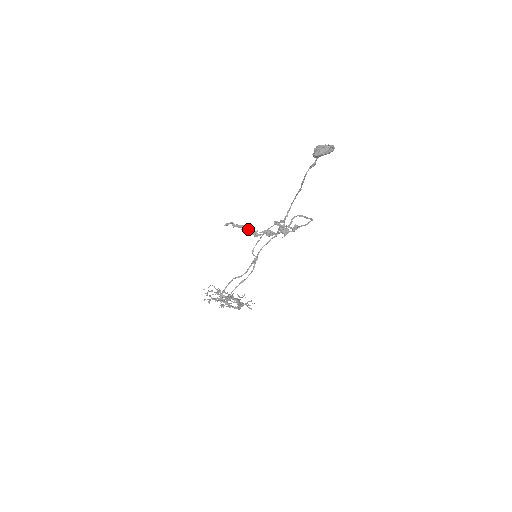
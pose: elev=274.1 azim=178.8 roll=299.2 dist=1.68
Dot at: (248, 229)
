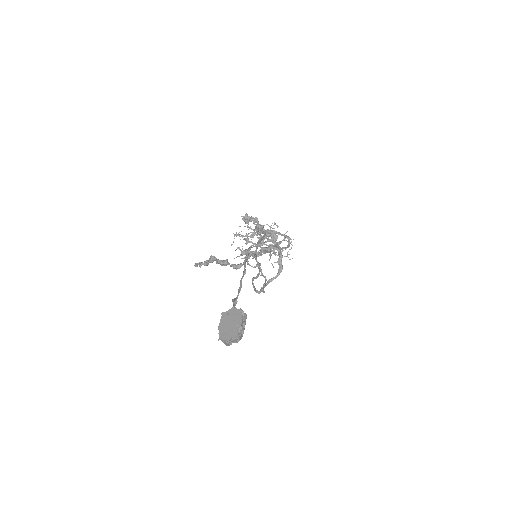
Dot at: (223, 264)
